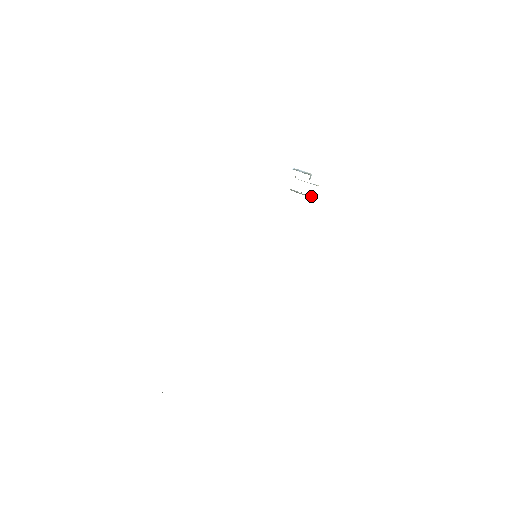
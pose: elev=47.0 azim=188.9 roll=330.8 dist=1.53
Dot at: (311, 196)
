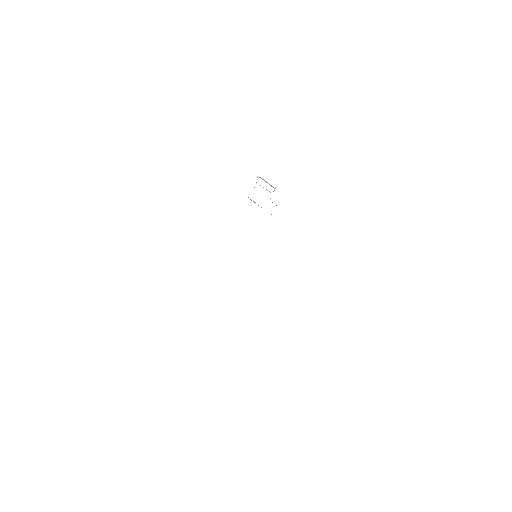
Dot at: occluded
